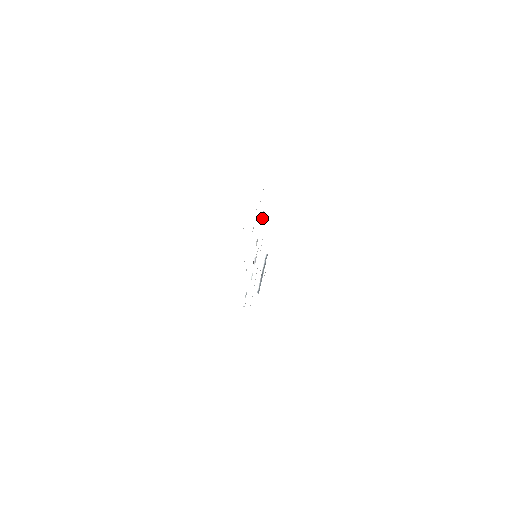
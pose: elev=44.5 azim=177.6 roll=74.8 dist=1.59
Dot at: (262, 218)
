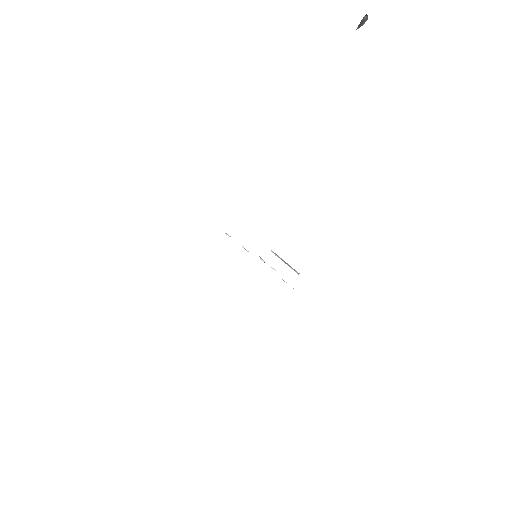
Dot at: (229, 236)
